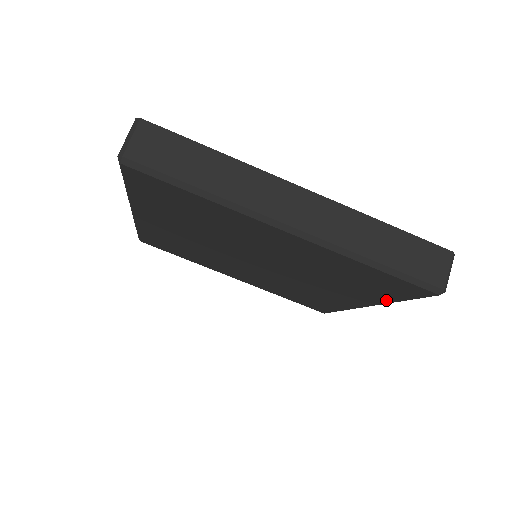
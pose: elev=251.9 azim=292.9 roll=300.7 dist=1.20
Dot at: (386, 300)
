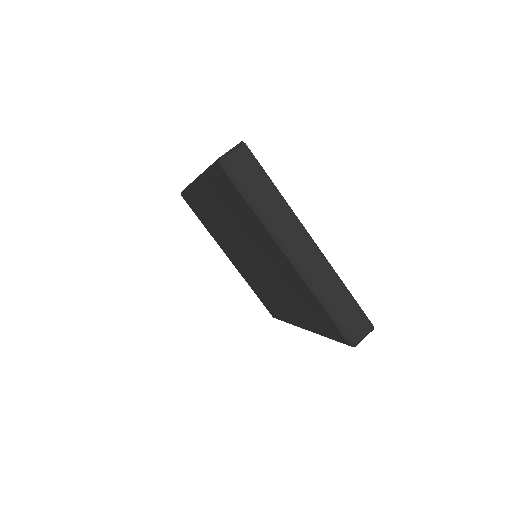
Dot at: (319, 332)
